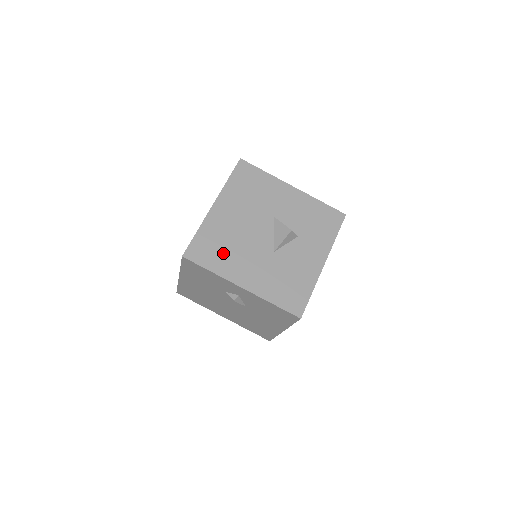
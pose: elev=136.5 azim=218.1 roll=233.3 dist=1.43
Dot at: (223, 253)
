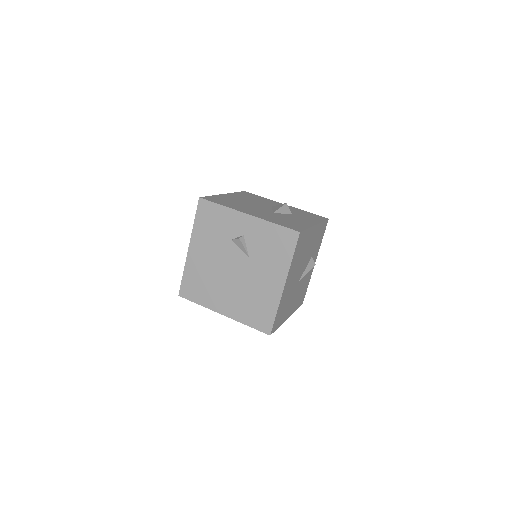
Dot at: (232, 204)
